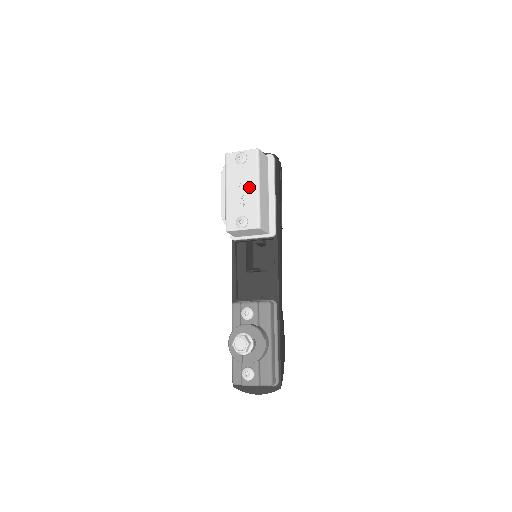
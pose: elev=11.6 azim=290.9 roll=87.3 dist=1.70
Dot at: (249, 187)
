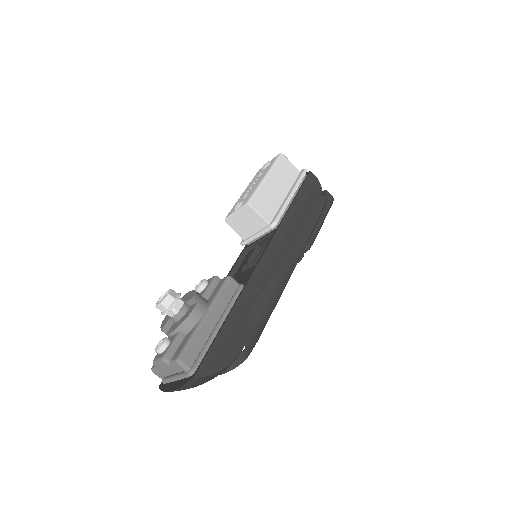
Dot at: (259, 180)
